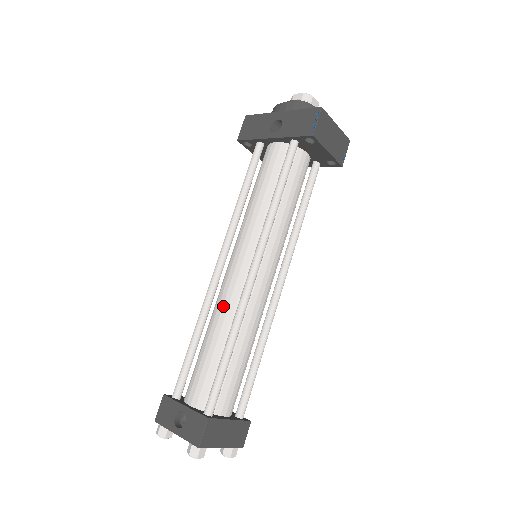
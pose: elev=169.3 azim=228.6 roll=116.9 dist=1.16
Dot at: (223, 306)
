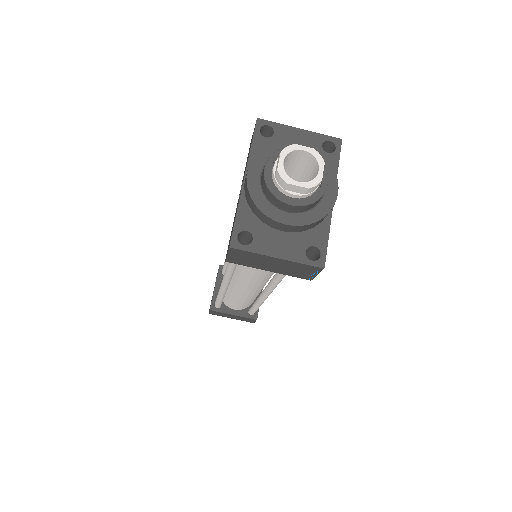
Dot at: occluded
